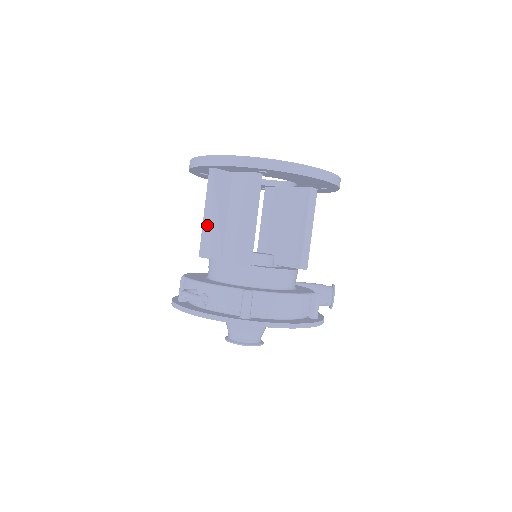
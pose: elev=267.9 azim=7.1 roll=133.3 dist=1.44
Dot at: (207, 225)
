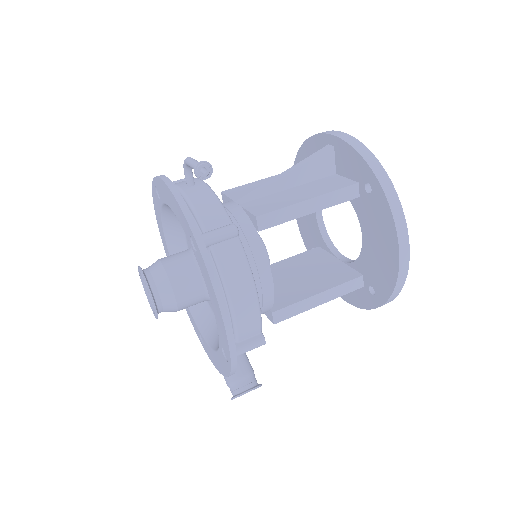
Dot at: (262, 183)
